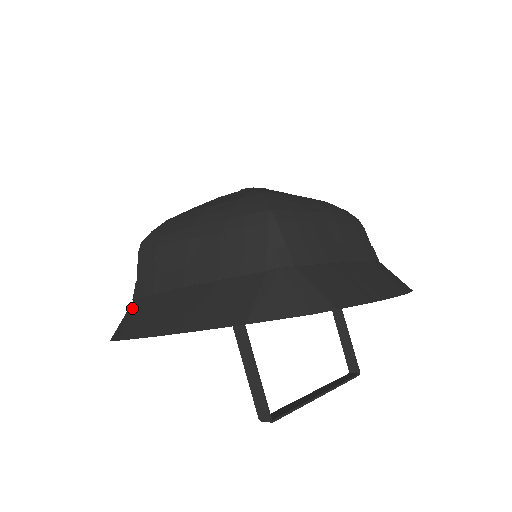
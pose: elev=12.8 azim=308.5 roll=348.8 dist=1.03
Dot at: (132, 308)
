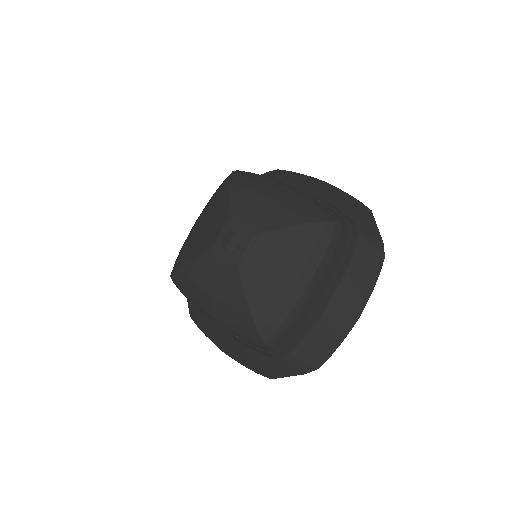
Dot at: (191, 305)
